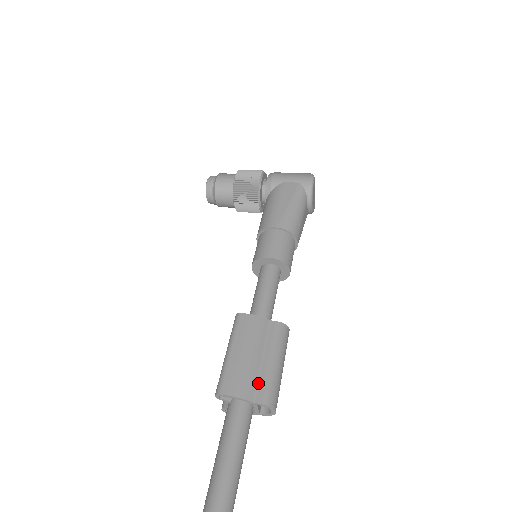
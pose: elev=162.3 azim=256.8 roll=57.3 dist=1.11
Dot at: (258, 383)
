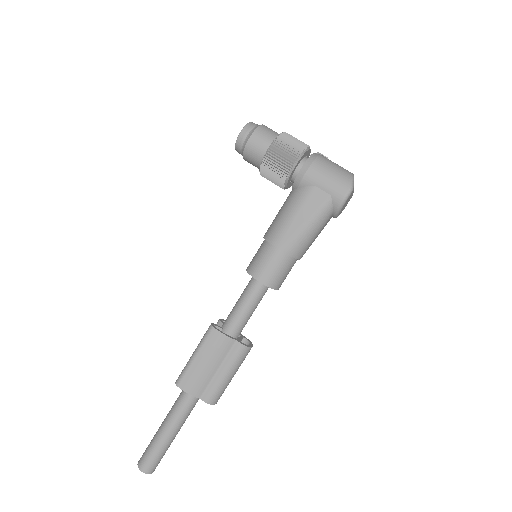
Dot at: (208, 387)
